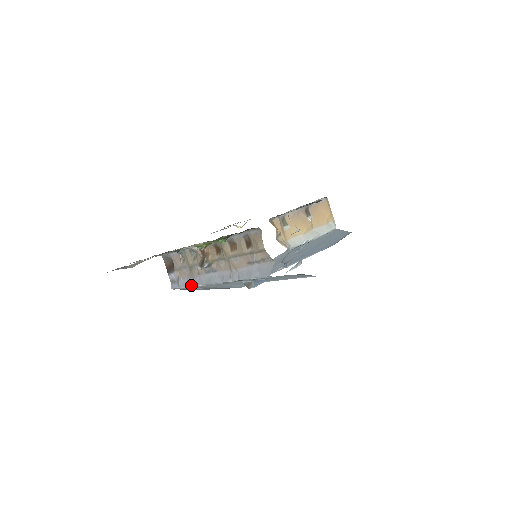
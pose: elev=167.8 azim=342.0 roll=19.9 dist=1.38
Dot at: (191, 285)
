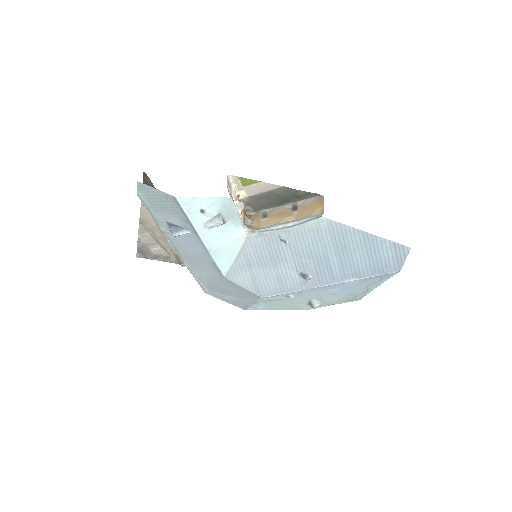
Dot at: (189, 269)
